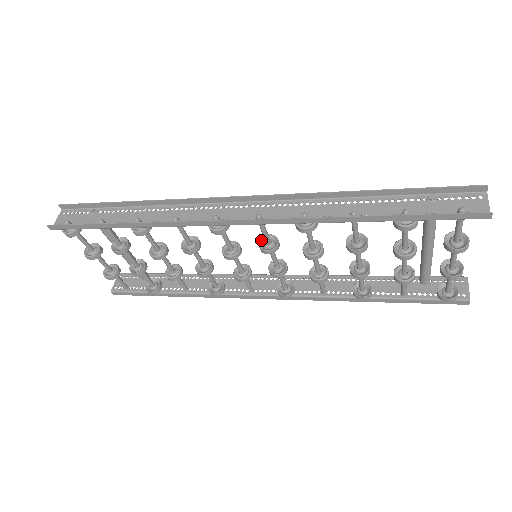
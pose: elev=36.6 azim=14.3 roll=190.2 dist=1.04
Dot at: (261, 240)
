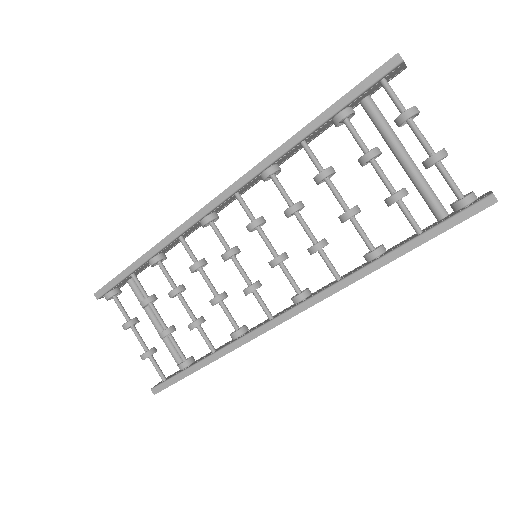
Dot at: occluded
